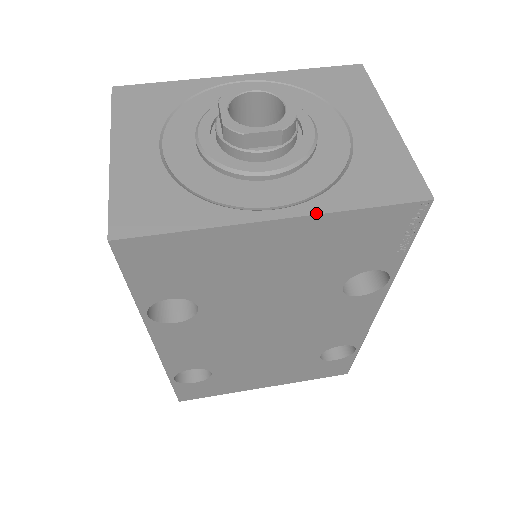
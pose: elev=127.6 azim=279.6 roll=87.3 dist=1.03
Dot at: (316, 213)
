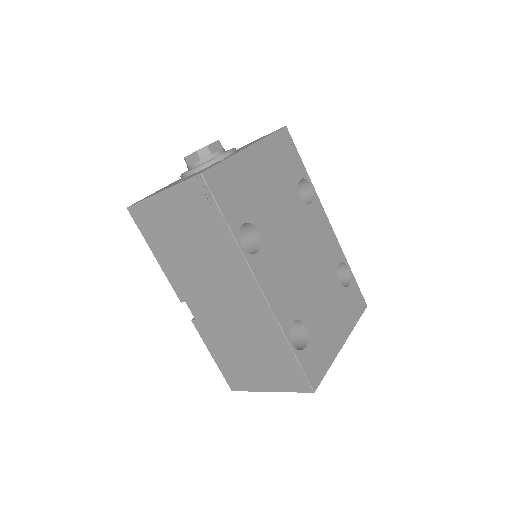
Dot at: (258, 141)
